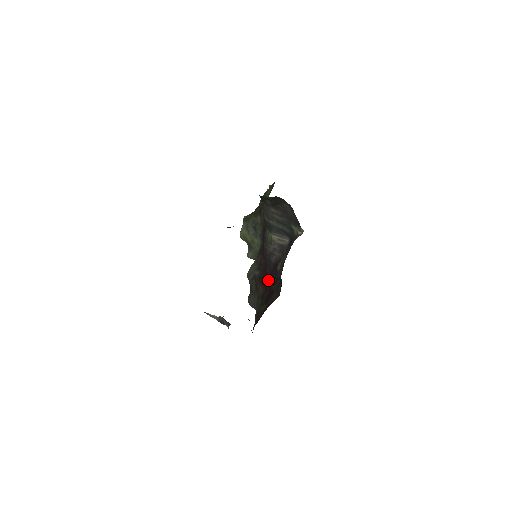
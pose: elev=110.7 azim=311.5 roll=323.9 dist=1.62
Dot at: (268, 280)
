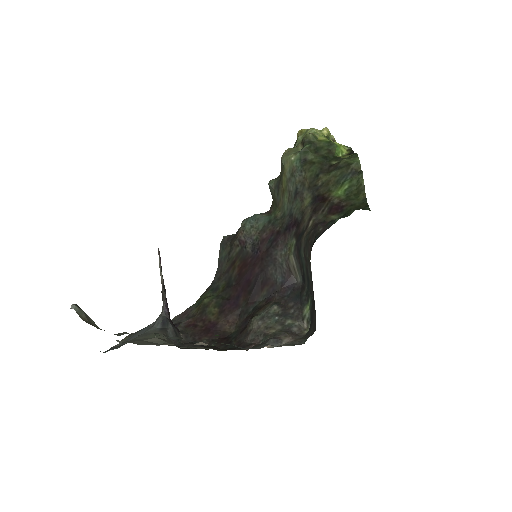
Dot at: (246, 282)
